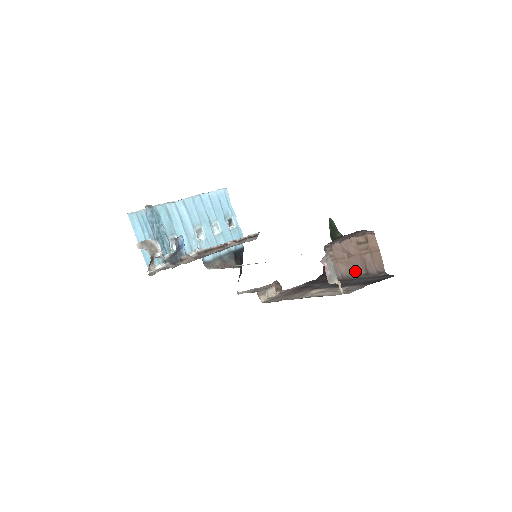
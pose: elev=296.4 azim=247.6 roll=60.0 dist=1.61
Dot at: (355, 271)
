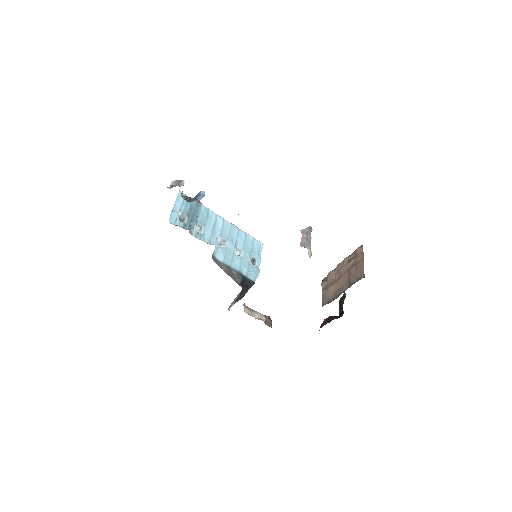
Dot at: (340, 291)
